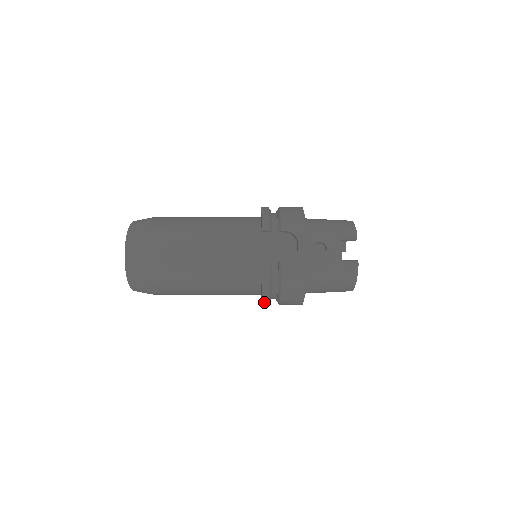
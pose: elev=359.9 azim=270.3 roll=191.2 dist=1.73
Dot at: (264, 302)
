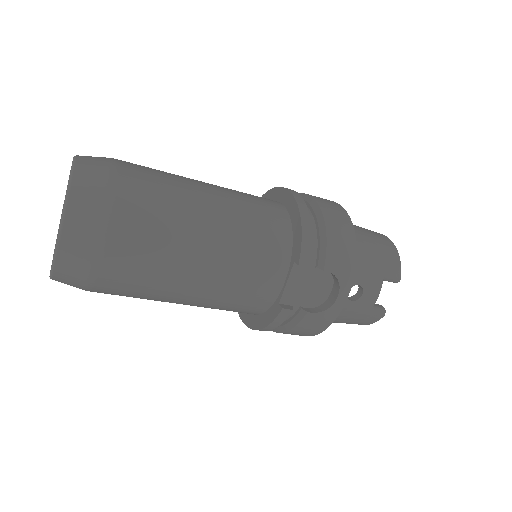
Dot at: occluded
